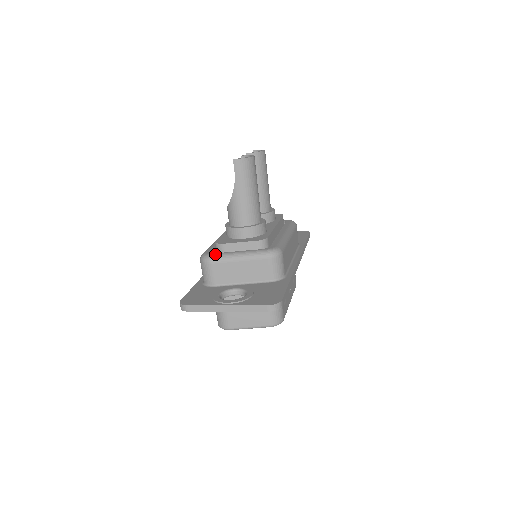
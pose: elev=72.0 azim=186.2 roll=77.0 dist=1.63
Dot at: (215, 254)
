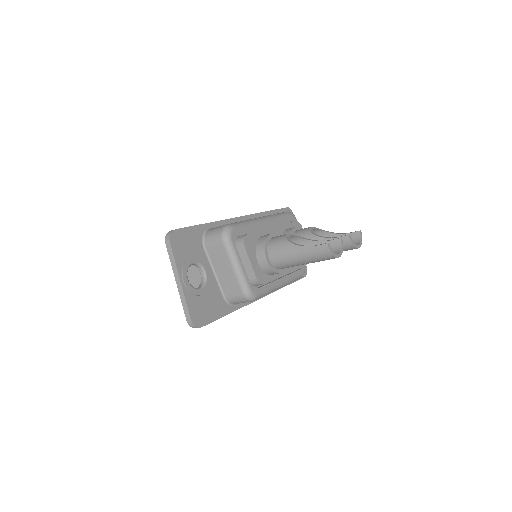
Dot at: (233, 242)
